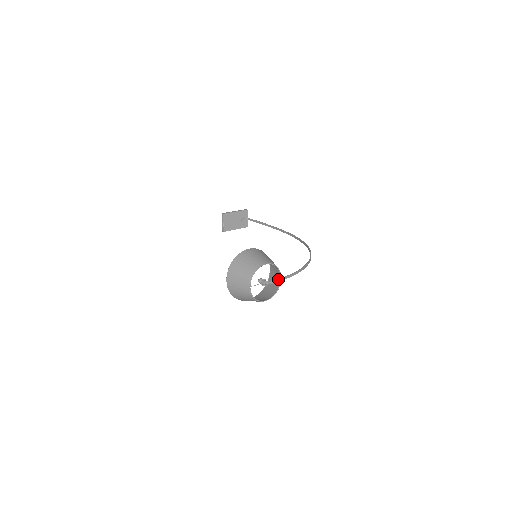
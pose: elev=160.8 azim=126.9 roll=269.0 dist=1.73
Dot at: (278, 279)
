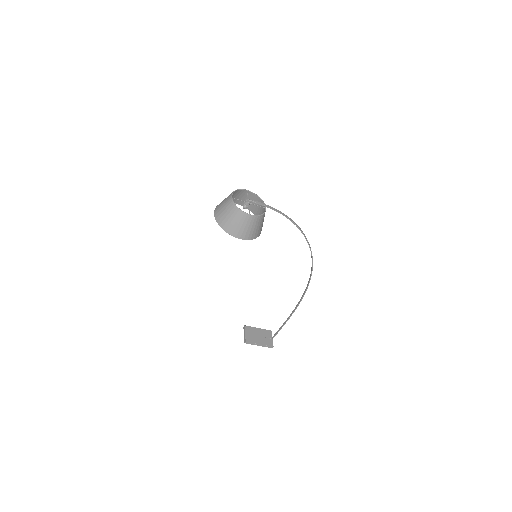
Dot at: (261, 203)
